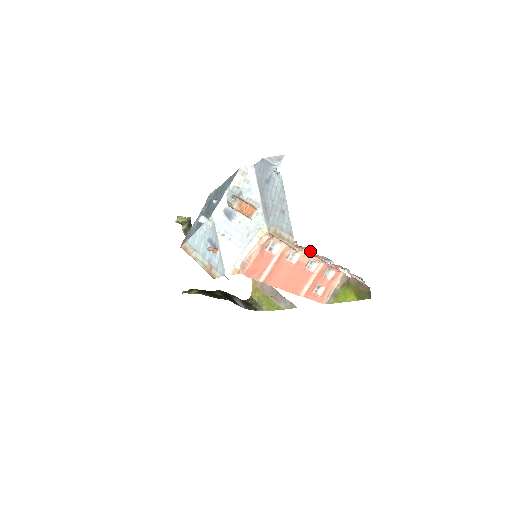
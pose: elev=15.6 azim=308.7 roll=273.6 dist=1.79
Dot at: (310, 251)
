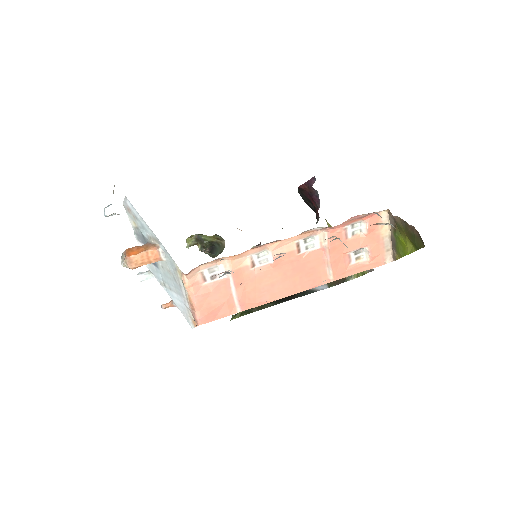
Dot at: occluded
